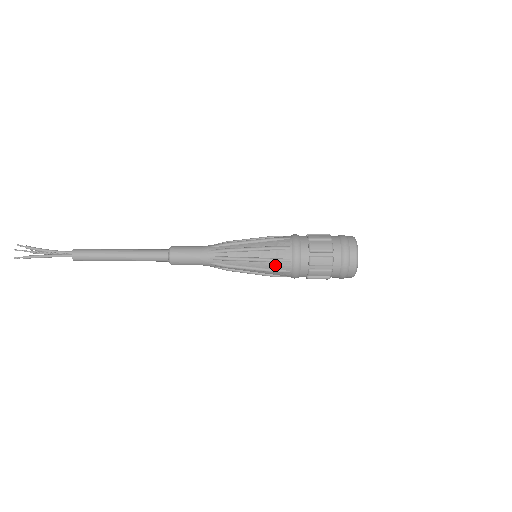
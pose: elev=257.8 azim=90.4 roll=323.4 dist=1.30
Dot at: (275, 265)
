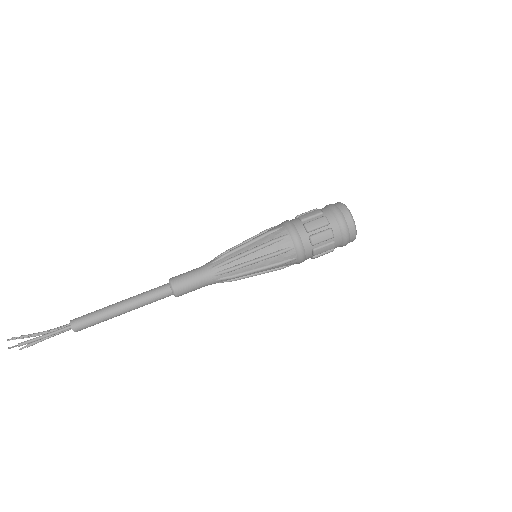
Dot at: (276, 246)
